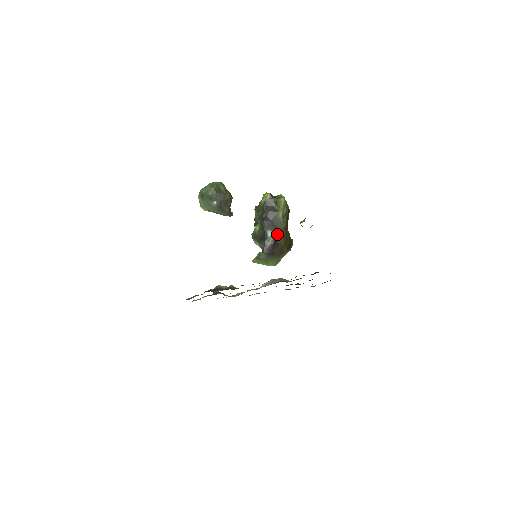
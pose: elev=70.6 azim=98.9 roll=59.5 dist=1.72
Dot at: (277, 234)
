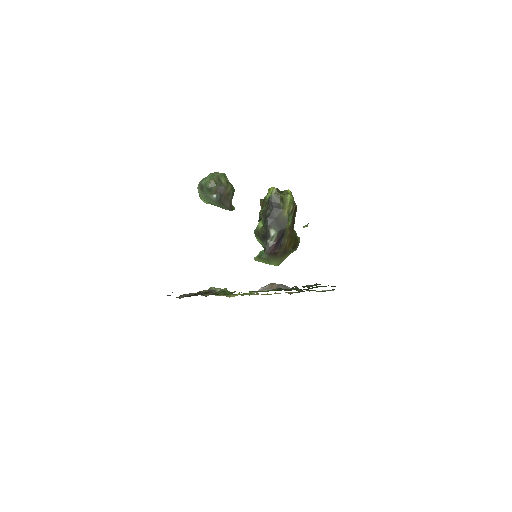
Dot at: (281, 233)
